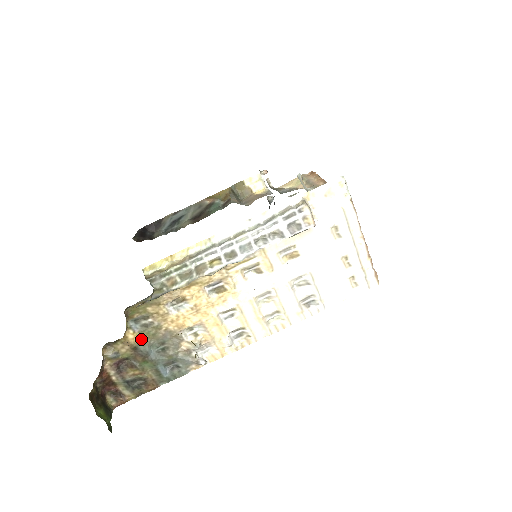
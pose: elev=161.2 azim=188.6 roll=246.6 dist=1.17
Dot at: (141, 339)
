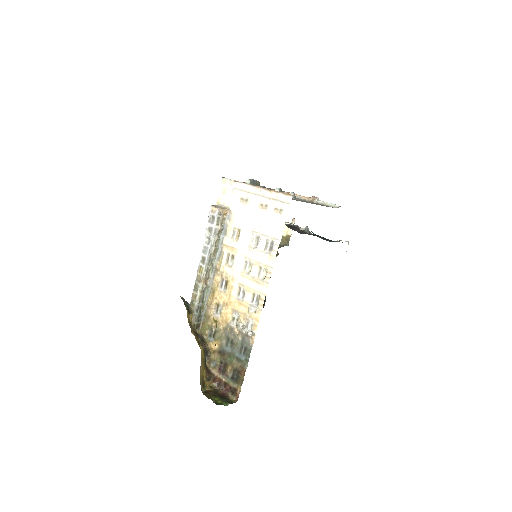
Dot at: (218, 344)
